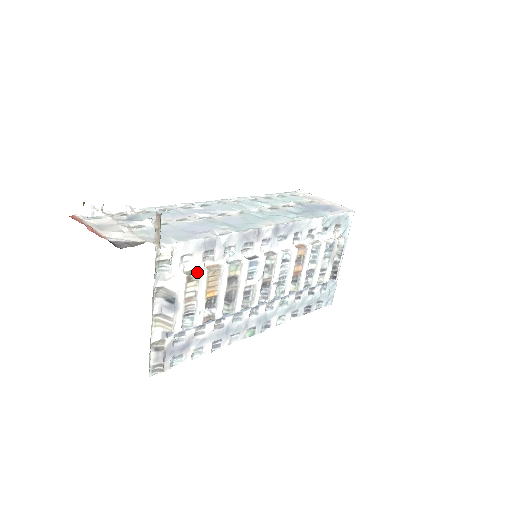
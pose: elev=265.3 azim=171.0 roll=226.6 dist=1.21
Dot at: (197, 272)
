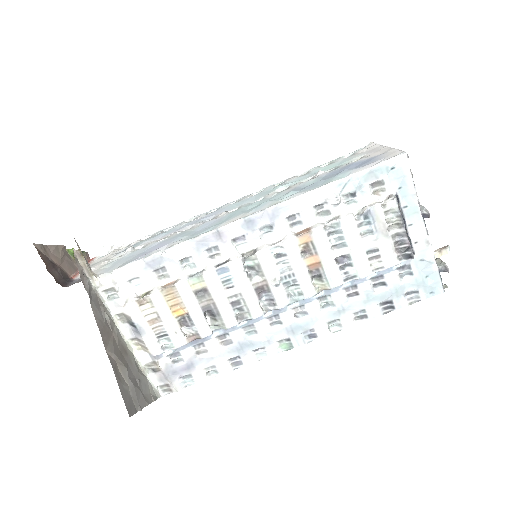
Dot at: (148, 294)
